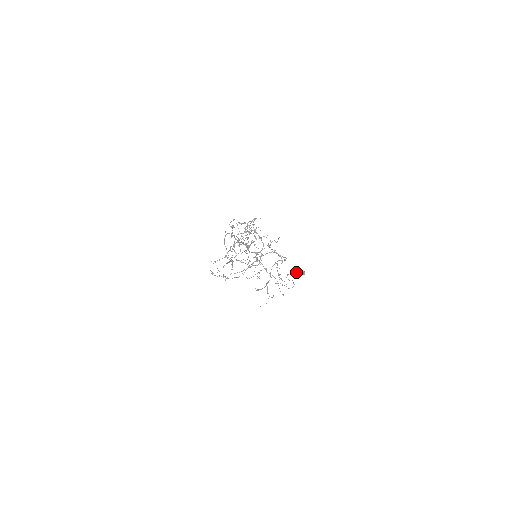
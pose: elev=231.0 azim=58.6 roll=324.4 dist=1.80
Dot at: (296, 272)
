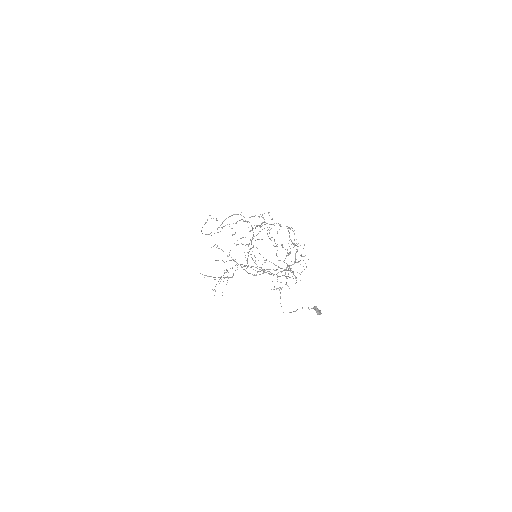
Dot at: (315, 308)
